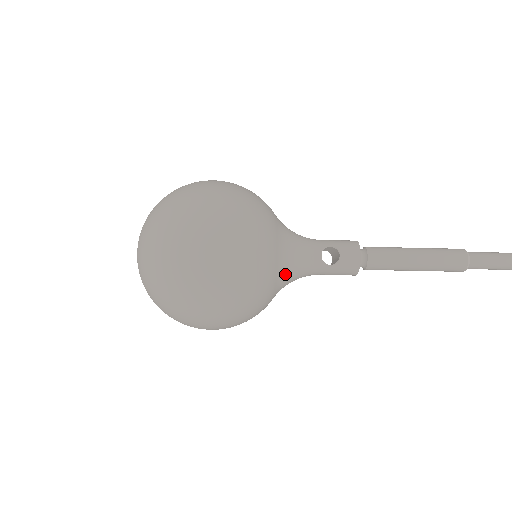
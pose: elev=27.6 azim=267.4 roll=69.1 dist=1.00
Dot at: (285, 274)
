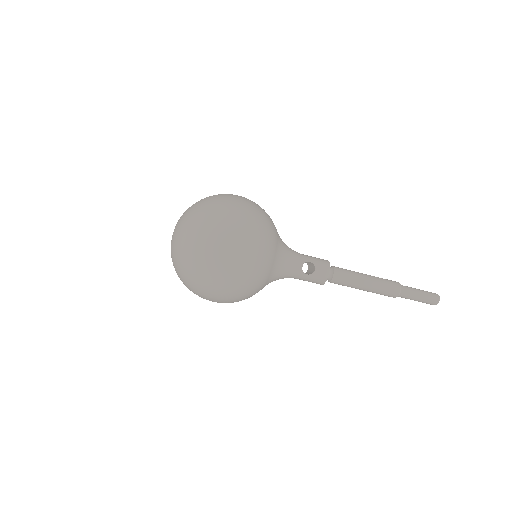
Dot at: (275, 275)
